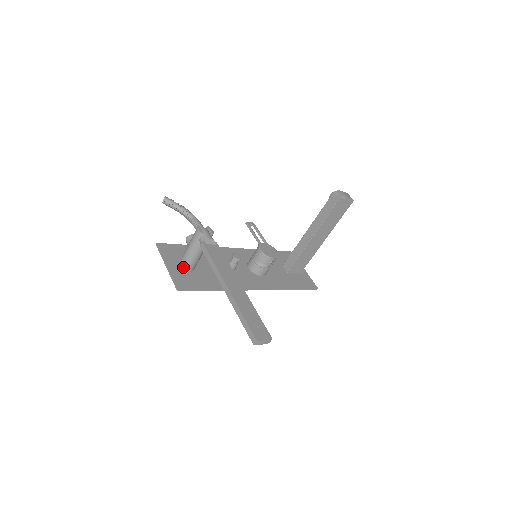
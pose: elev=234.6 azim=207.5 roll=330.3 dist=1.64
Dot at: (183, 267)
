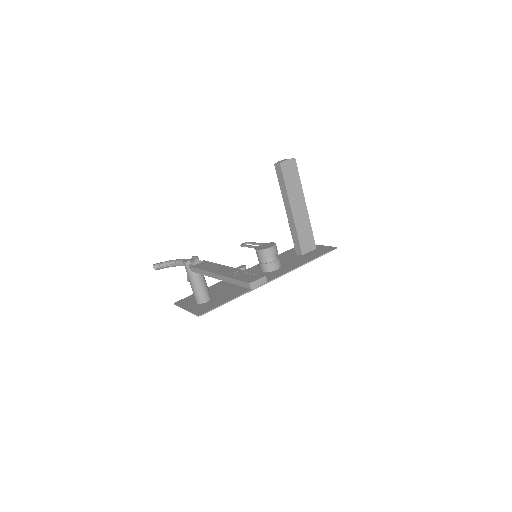
Dot at: (199, 301)
